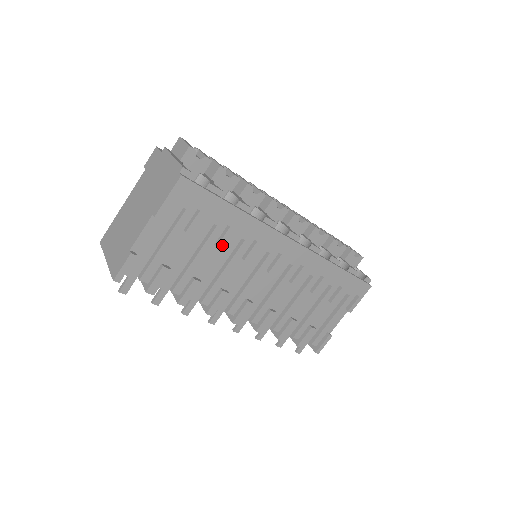
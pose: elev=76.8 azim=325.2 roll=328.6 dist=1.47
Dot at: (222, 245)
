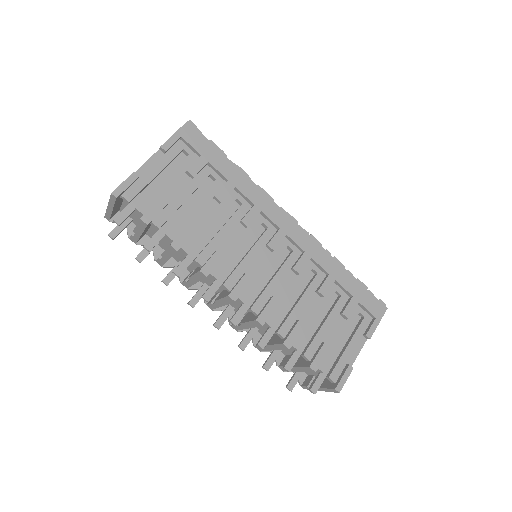
Dot at: (220, 196)
